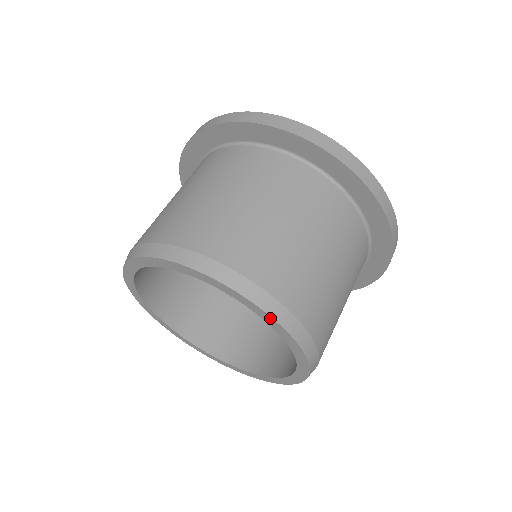
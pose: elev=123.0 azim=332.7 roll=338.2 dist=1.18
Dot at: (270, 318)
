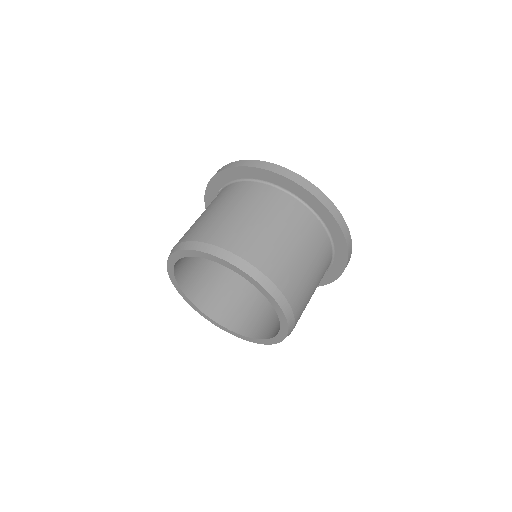
Dot at: (286, 332)
